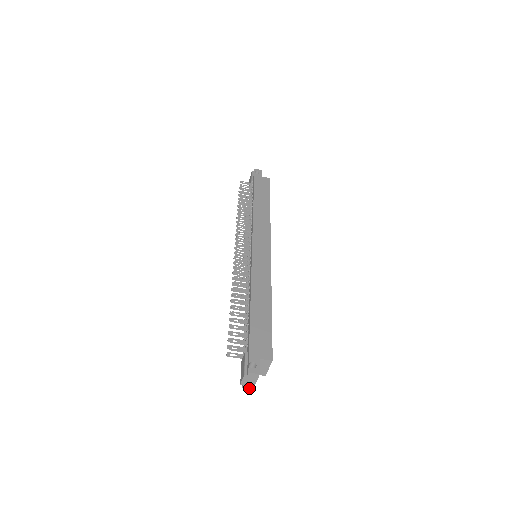
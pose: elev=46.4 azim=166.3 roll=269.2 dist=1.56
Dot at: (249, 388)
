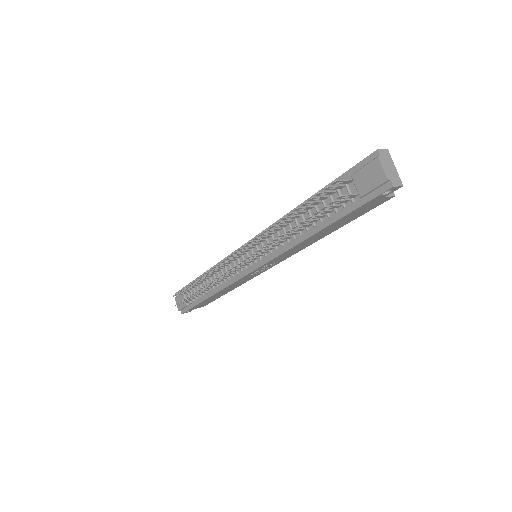
Dot at: (399, 185)
